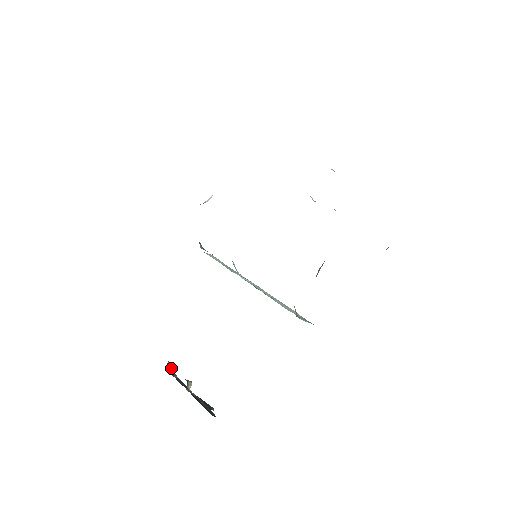
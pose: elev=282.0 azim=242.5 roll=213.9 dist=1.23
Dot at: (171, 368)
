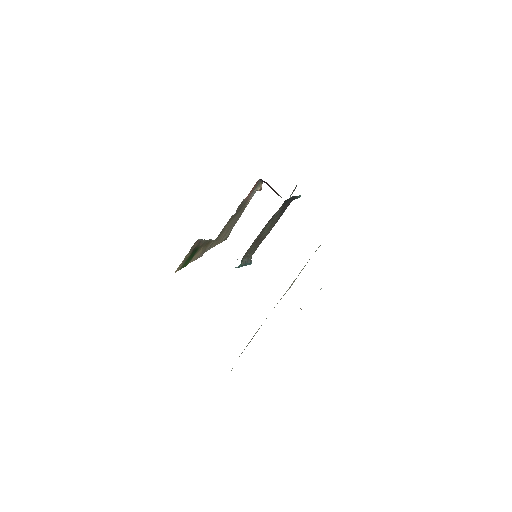
Dot at: occluded
